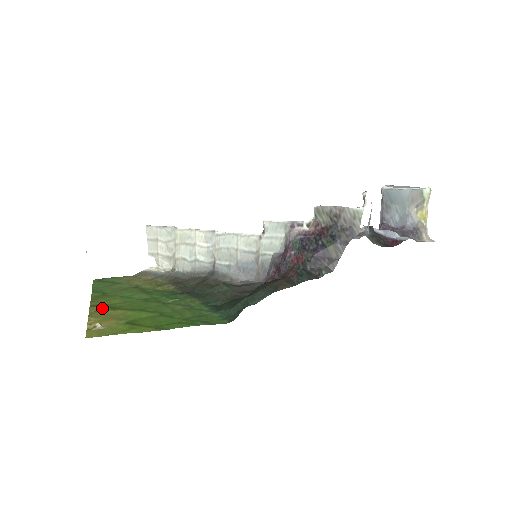
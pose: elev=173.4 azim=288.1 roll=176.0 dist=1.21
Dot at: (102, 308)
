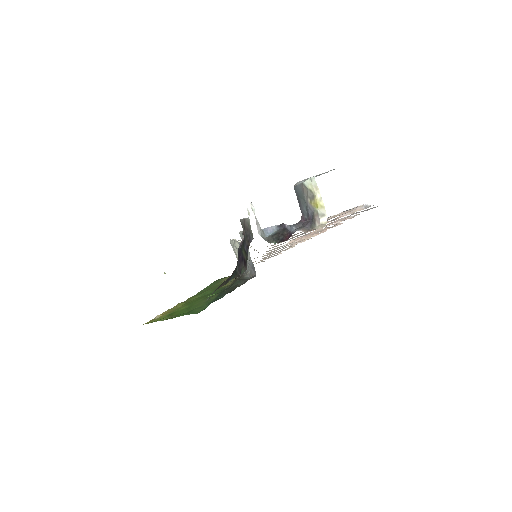
Dot at: occluded
